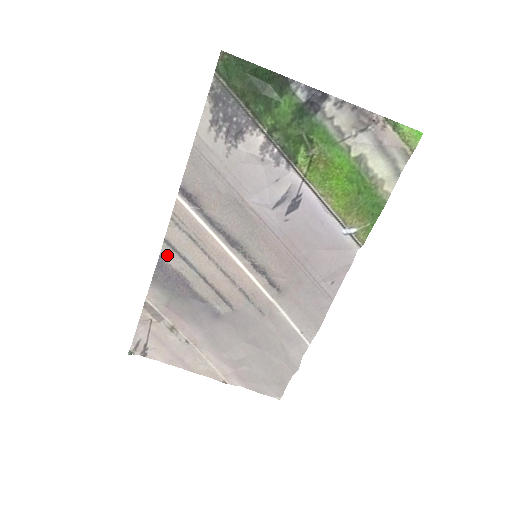
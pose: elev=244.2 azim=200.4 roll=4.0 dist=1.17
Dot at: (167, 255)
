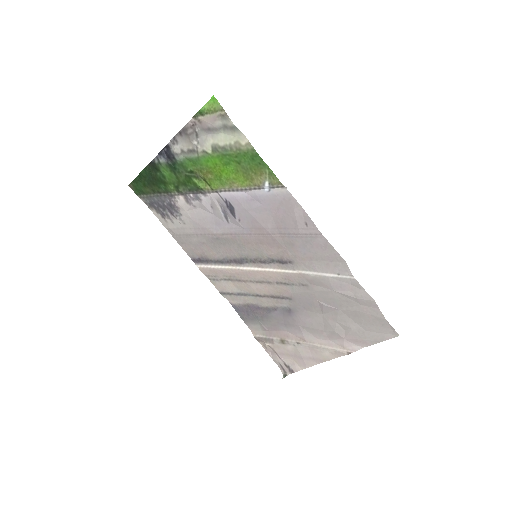
Dot at: (232, 300)
